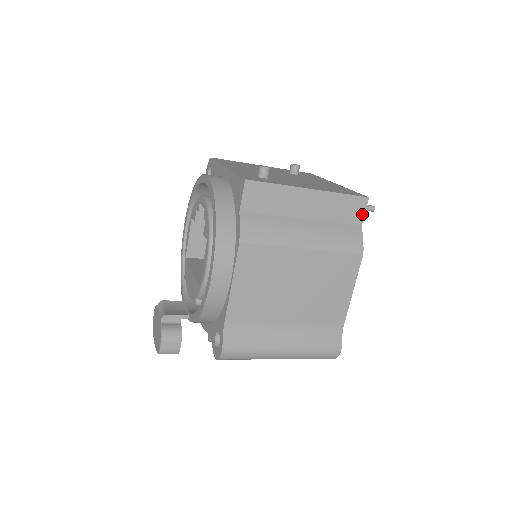
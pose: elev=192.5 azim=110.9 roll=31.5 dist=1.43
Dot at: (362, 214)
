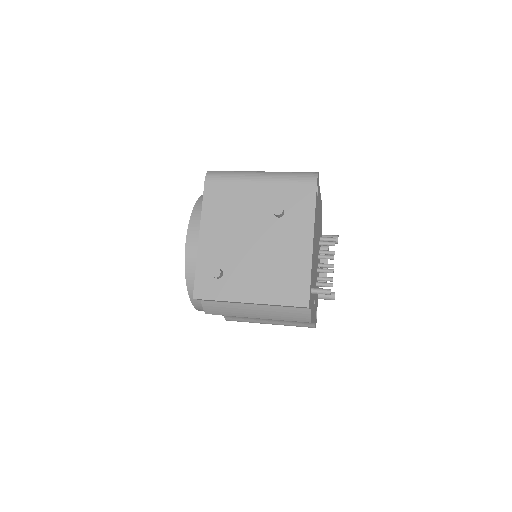
Dot at: occluded
